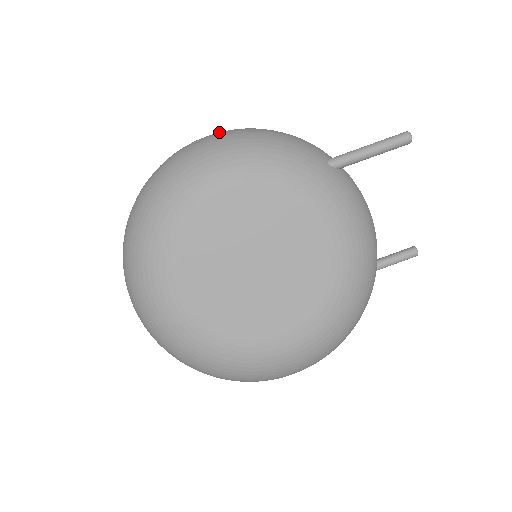
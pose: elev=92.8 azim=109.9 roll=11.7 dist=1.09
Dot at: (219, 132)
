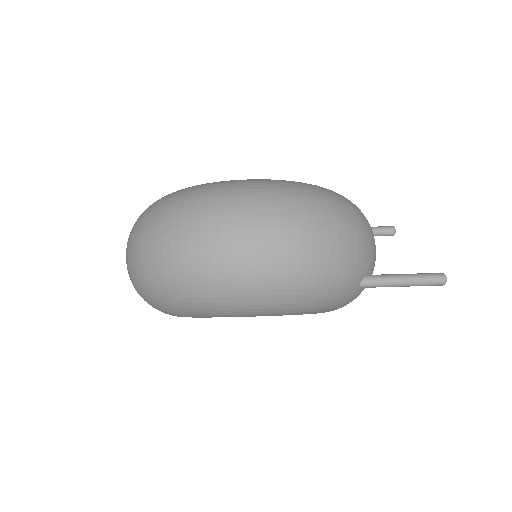
Dot at: occluded
